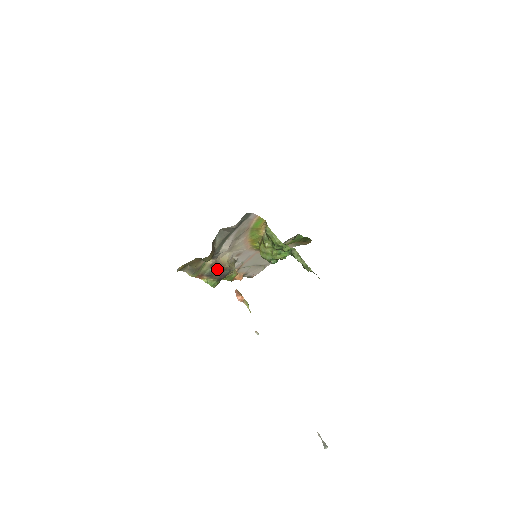
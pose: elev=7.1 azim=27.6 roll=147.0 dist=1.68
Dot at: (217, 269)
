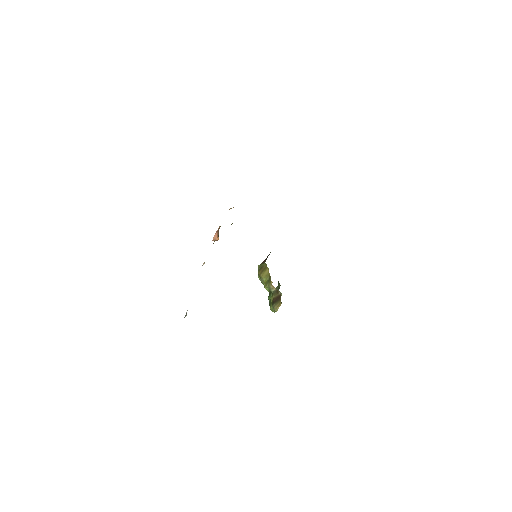
Dot at: occluded
